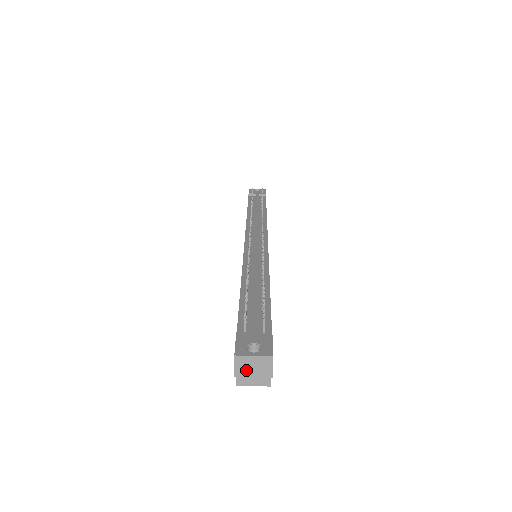
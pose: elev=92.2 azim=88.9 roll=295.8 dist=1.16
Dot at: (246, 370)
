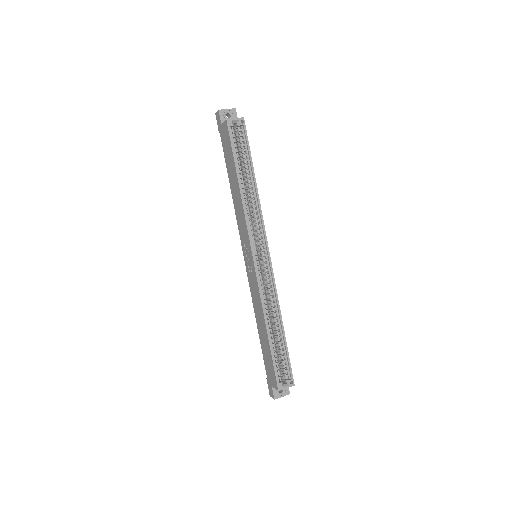
Dot at: (223, 111)
